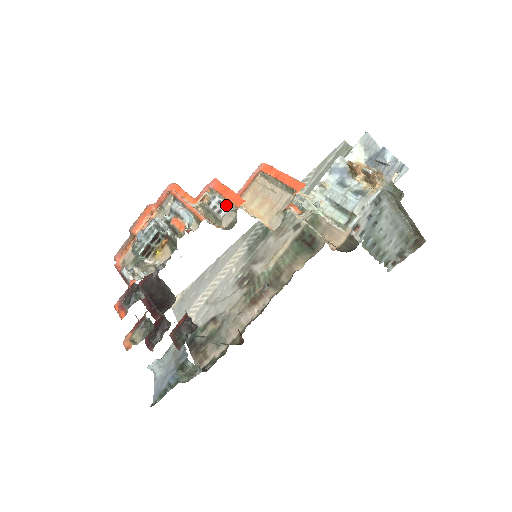
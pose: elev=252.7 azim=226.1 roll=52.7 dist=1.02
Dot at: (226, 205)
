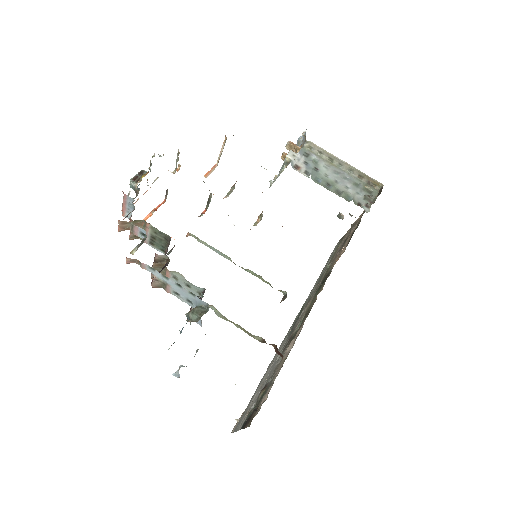
Dot at: occluded
